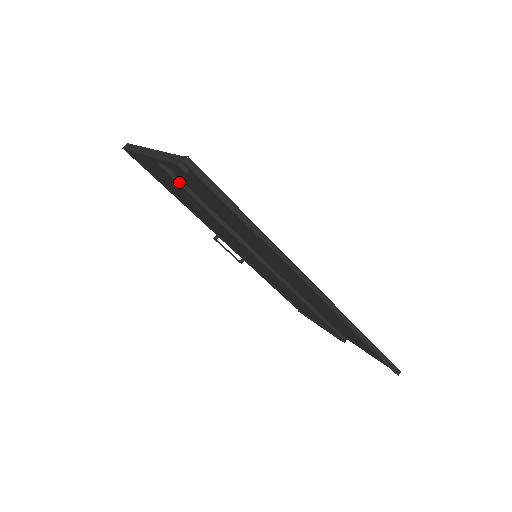
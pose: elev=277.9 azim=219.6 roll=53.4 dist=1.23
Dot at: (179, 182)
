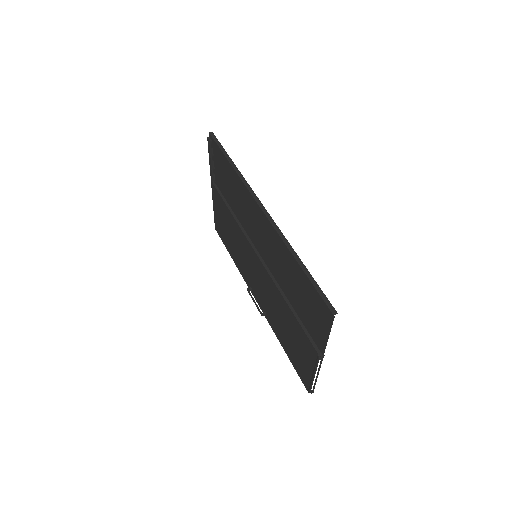
Dot at: (221, 195)
